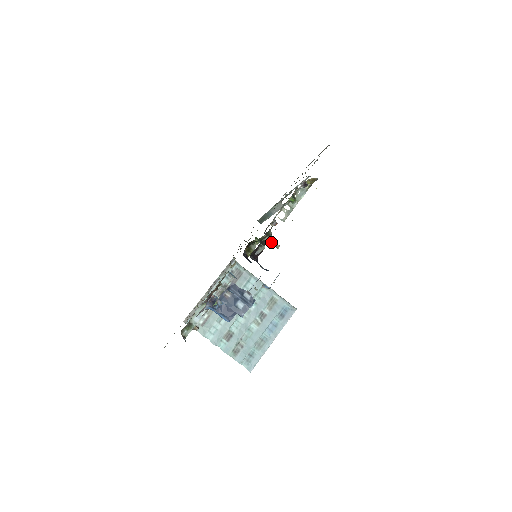
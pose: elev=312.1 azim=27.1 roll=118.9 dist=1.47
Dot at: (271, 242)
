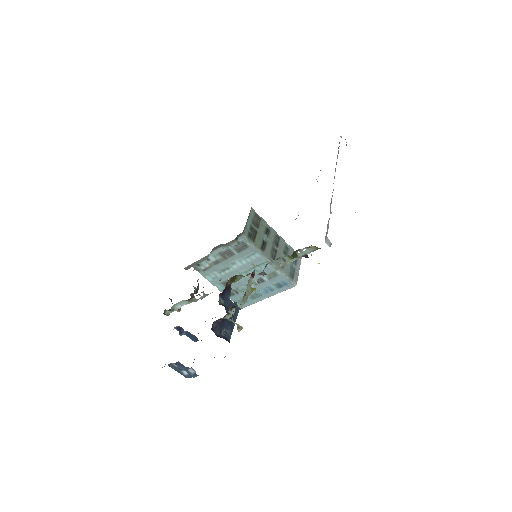
Dot at: (234, 323)
